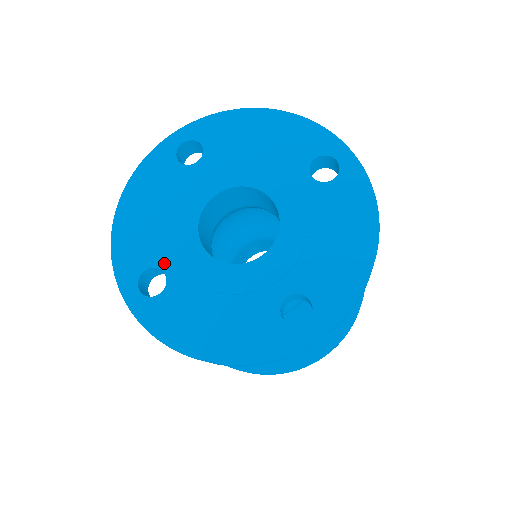
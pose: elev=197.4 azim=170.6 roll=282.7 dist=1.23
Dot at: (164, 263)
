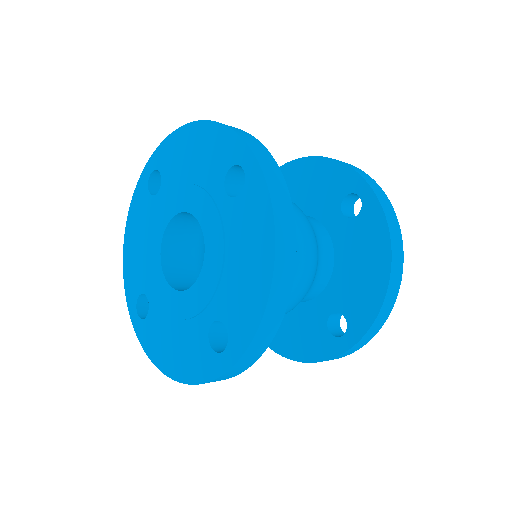
Dot at: (147, 290)
